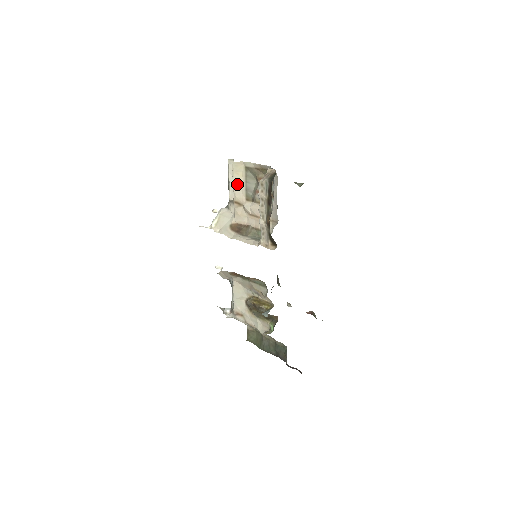
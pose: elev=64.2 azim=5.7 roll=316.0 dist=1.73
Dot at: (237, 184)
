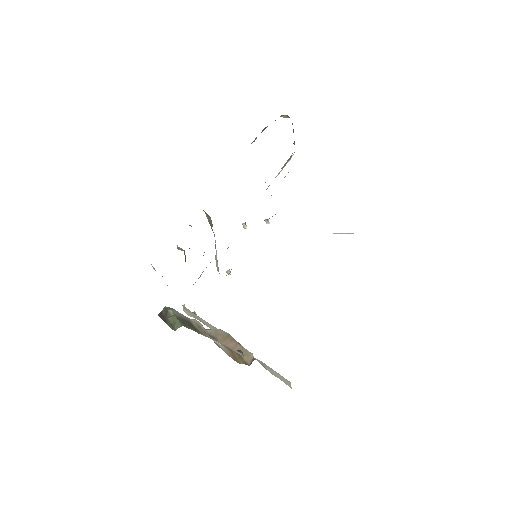
Dot at: (281, 170)
